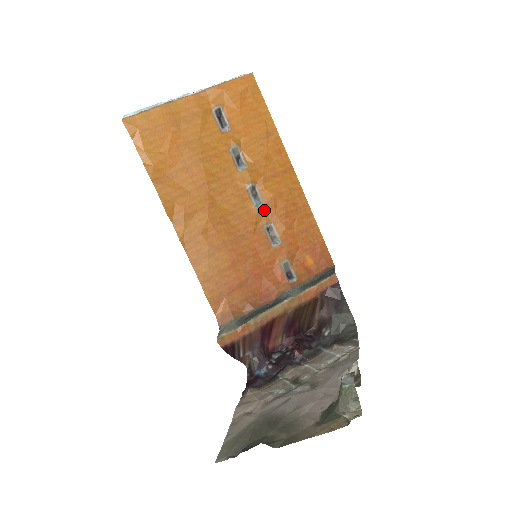
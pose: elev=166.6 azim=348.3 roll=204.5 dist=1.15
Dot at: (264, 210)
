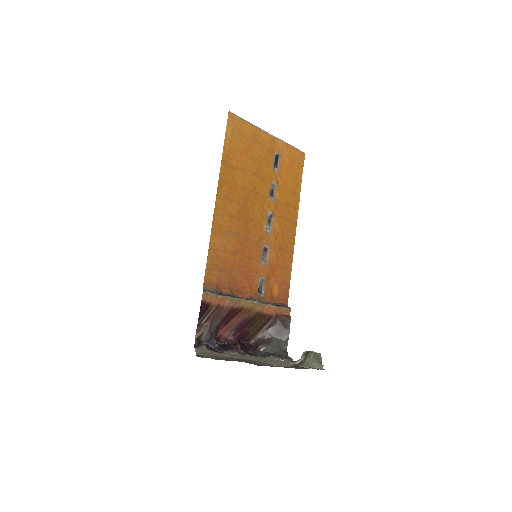
Dot at: (269, 235)
